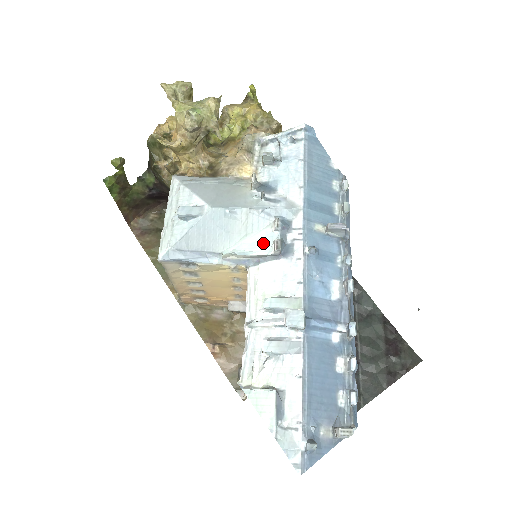
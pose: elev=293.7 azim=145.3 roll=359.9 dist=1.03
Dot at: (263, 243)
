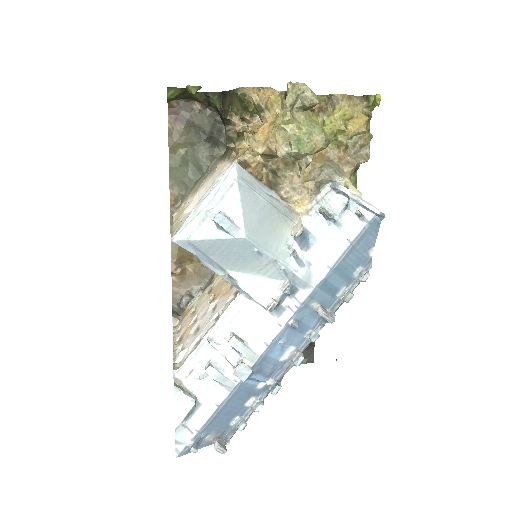
Dot at: (264, 291)
